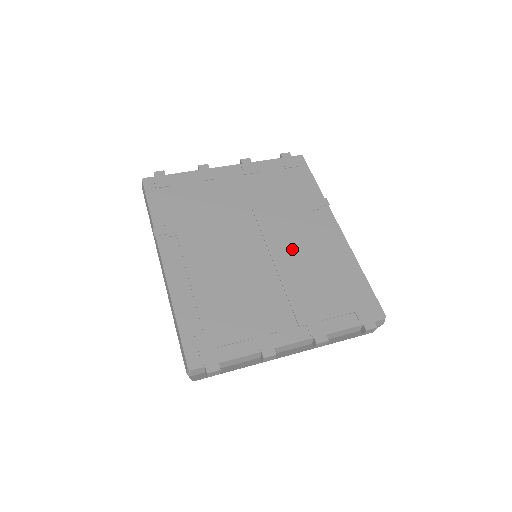
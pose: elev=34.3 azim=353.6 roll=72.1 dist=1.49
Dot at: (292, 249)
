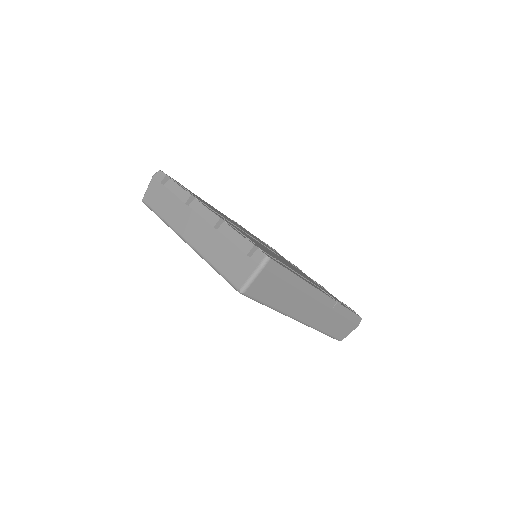
Dot at: occluded
